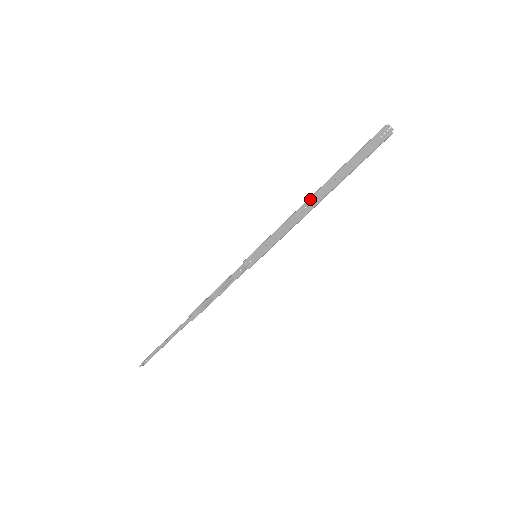
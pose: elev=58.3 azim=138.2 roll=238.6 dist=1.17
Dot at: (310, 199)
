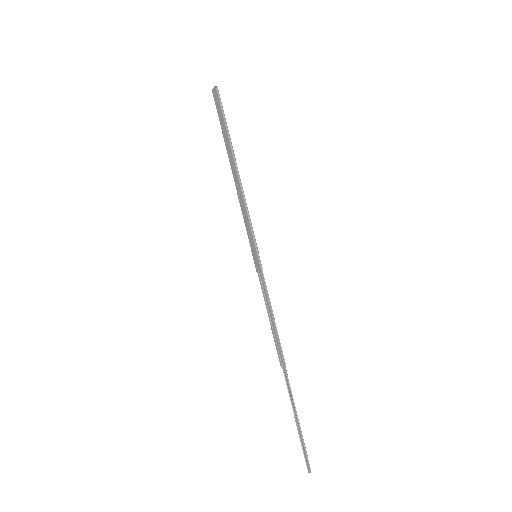
Dot at: (234, 178)
